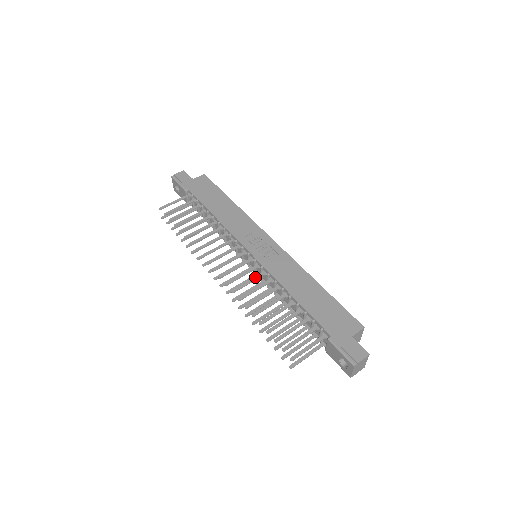
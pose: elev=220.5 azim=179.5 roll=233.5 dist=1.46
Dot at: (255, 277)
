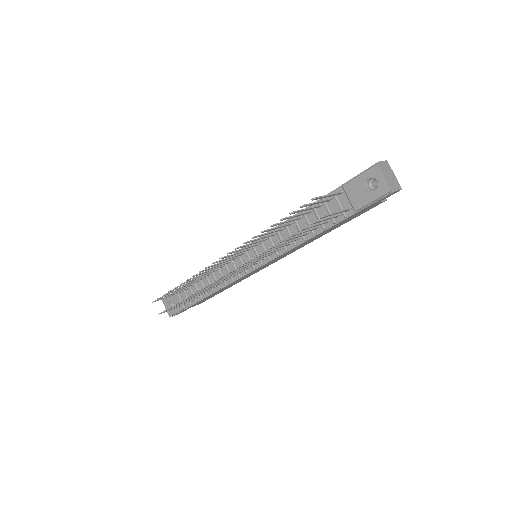
Dot at: (256, 242)
